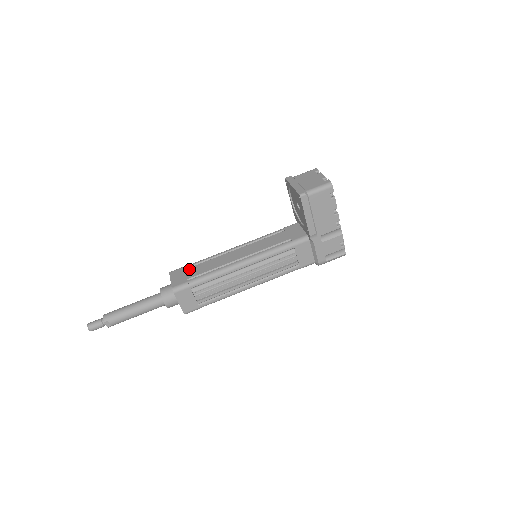
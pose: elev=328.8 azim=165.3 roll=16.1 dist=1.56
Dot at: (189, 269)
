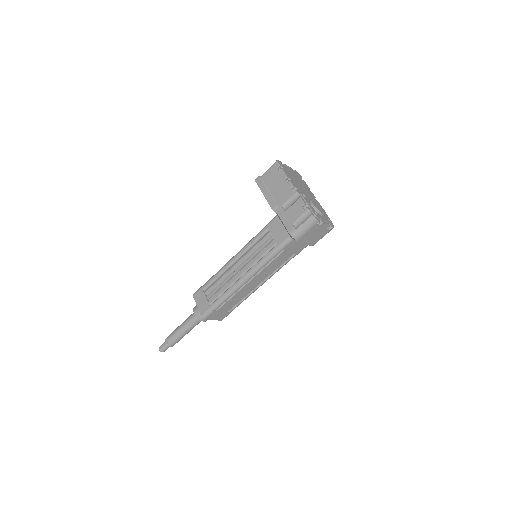
Dot at: occluded
